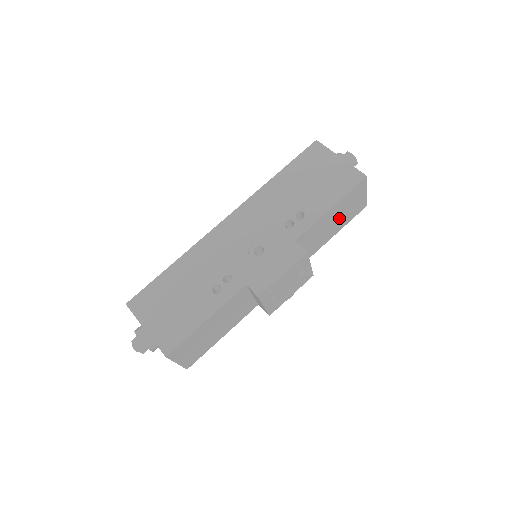
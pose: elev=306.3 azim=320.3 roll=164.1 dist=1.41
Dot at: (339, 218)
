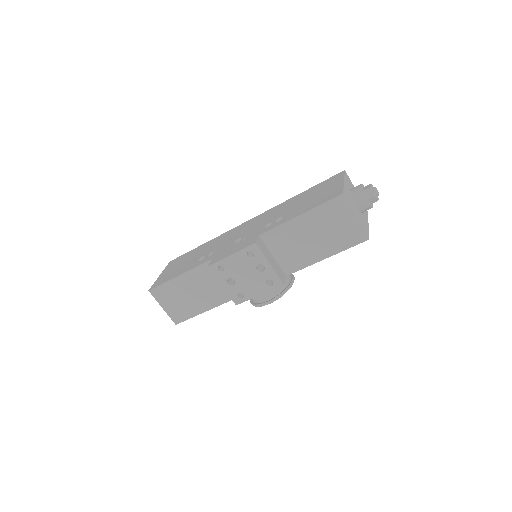
Dot at: (322, 236)
